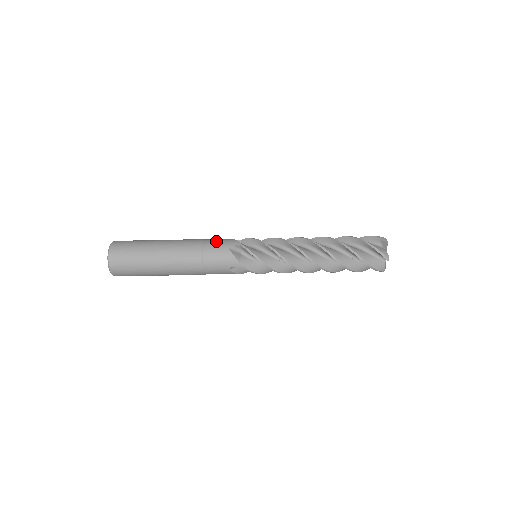
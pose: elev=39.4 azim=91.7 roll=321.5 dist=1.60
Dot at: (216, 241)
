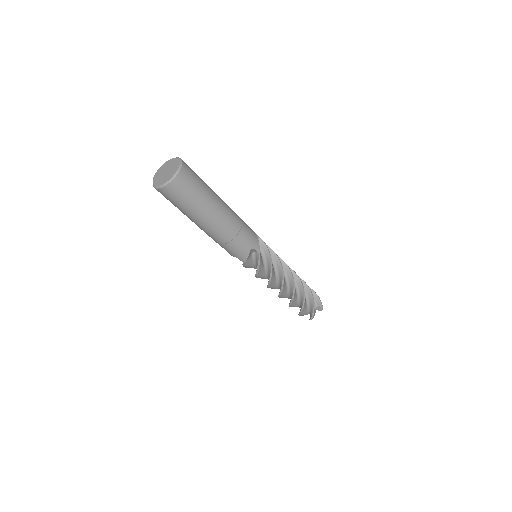
Dot at: (248, 235)
